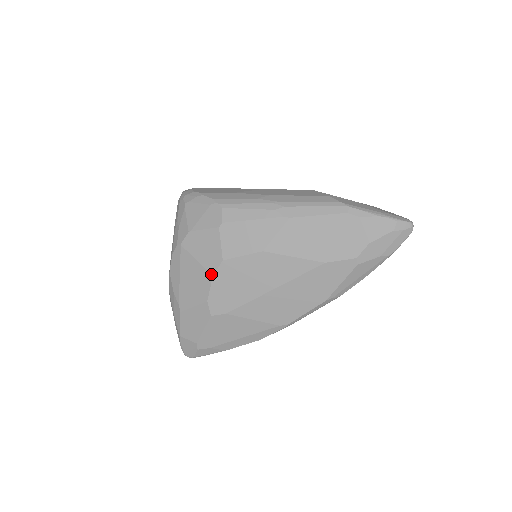
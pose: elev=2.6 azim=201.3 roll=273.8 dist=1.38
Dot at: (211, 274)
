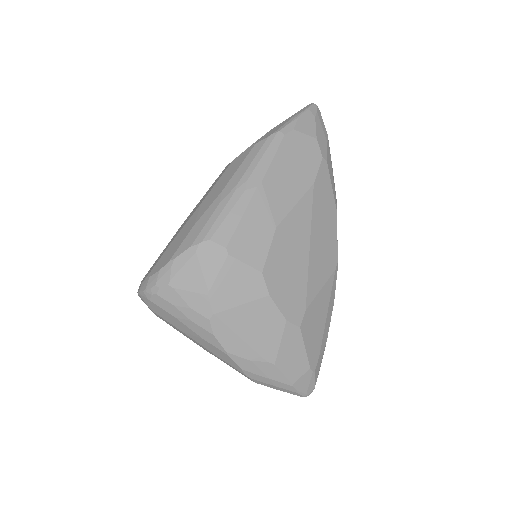
Dot at: (266, 296)
